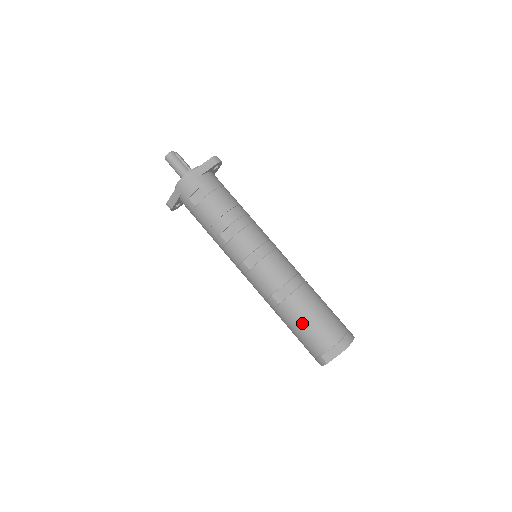
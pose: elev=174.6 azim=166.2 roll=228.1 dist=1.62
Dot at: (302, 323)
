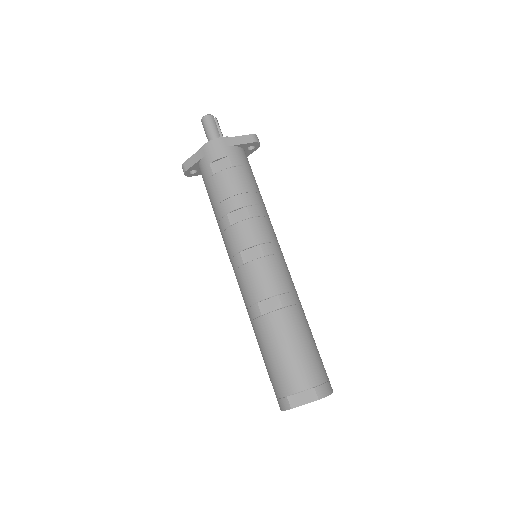
Dot at: (280, 347)
